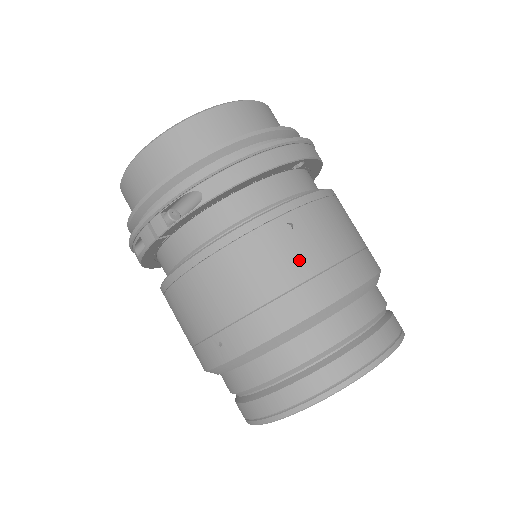
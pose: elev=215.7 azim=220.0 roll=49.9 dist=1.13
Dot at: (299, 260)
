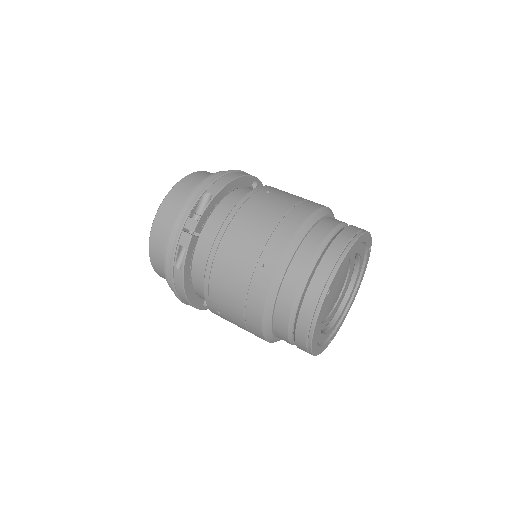
Dot at: (283, 201)
